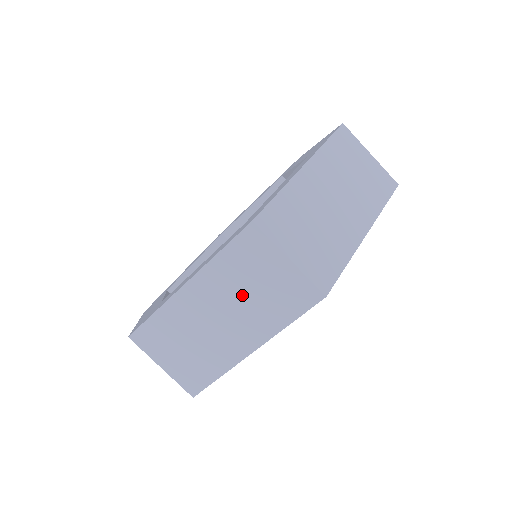
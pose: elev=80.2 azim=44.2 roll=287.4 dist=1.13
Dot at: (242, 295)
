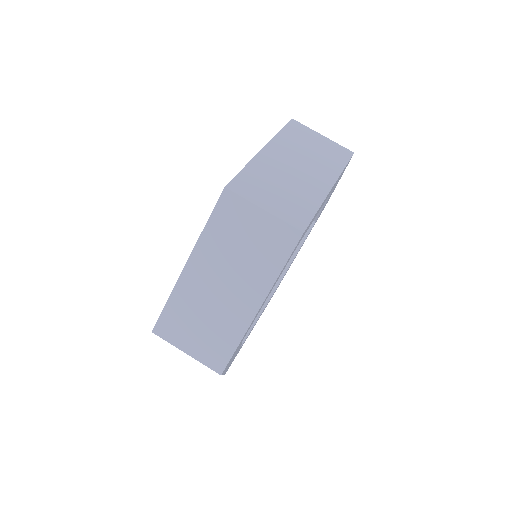
Dot at: (305, 153)
